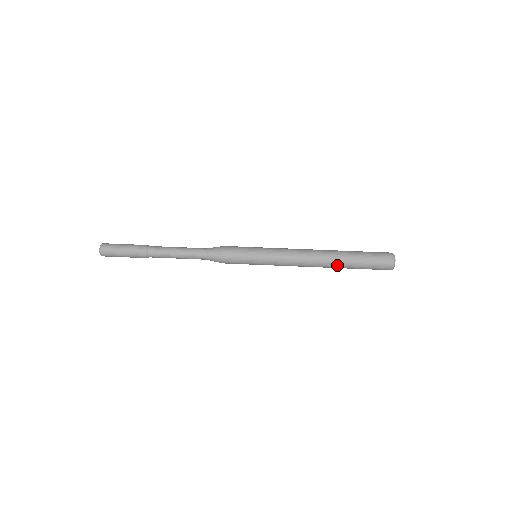
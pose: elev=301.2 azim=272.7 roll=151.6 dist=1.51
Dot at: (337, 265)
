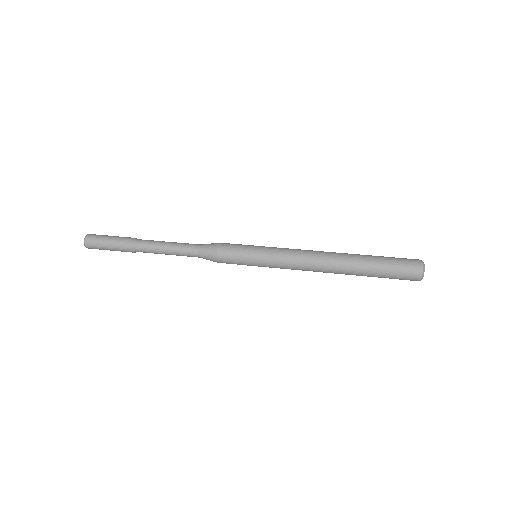
Dot at: (351, 271)
